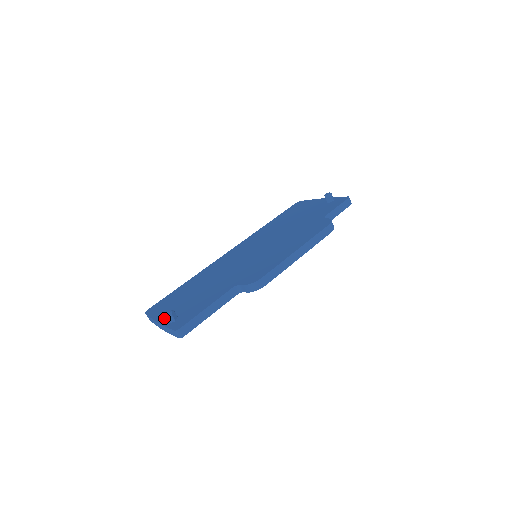
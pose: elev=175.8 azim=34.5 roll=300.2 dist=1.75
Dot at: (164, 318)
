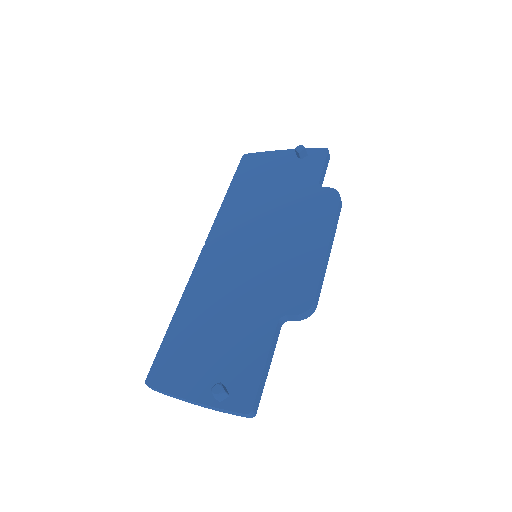
Dot at: (200, 392)
